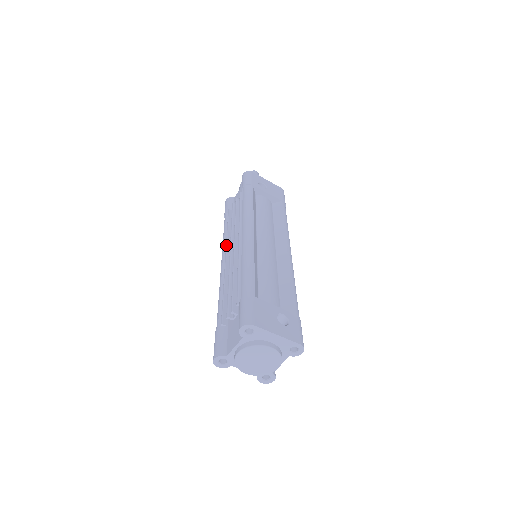
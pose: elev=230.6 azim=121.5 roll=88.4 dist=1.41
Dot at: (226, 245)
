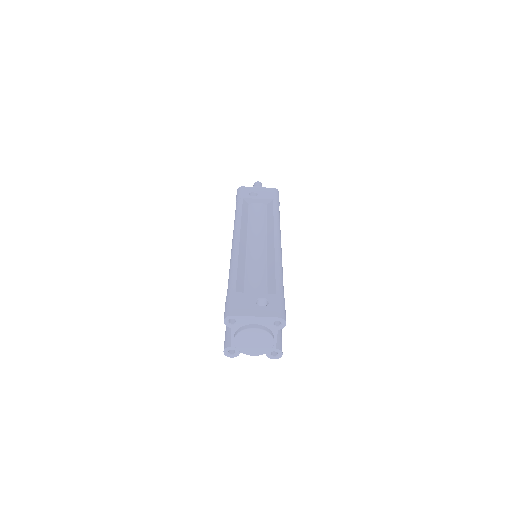
Dot at: occluded
